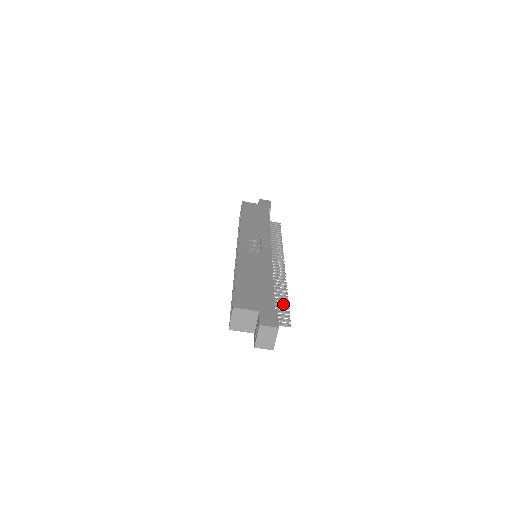
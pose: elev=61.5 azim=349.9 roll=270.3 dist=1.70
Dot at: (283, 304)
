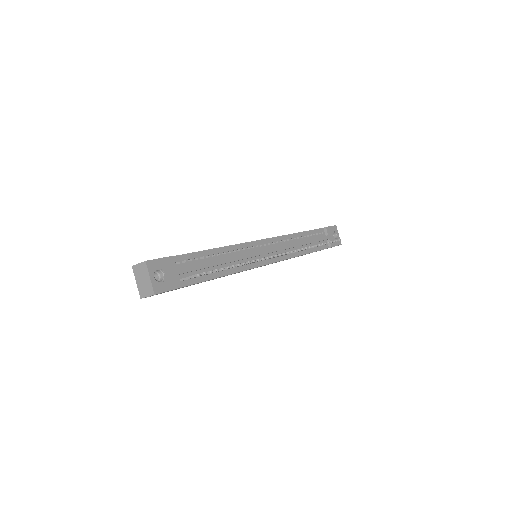
Dot at: occluded
